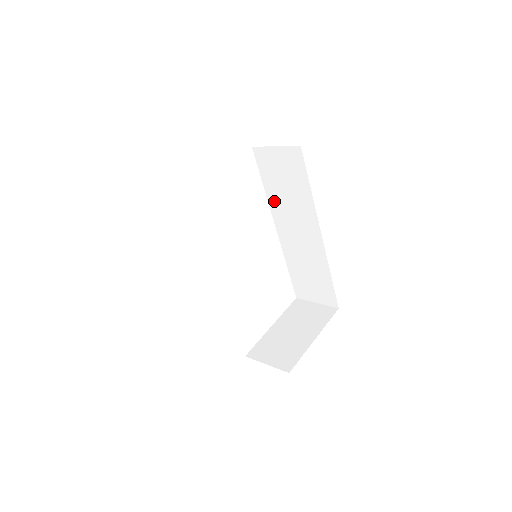
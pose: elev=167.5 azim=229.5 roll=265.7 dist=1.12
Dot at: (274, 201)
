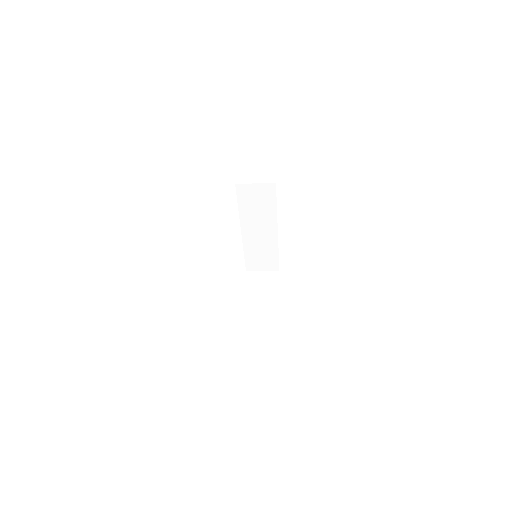
Dot at: (245, 215)
